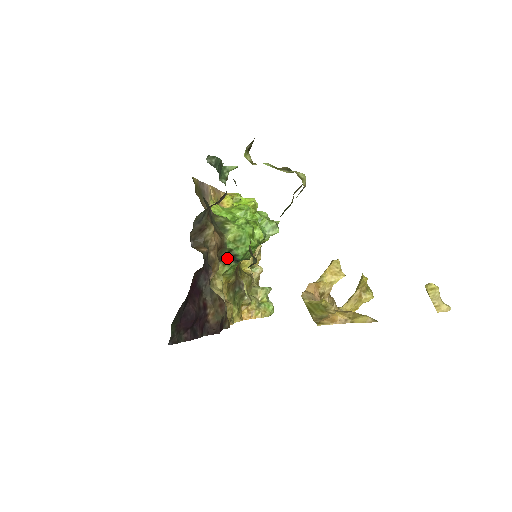
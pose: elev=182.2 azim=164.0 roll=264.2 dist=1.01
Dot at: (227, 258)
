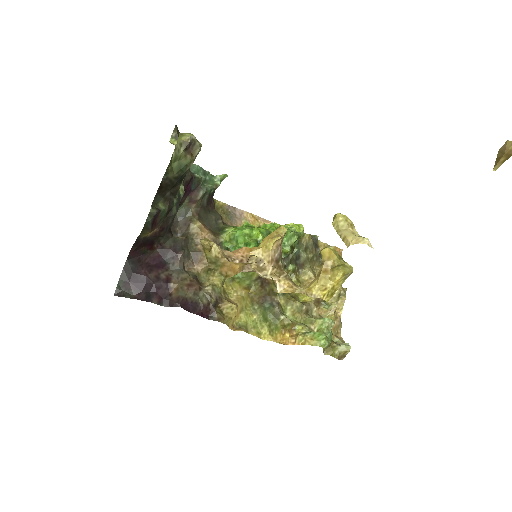
Dot at: occluded
